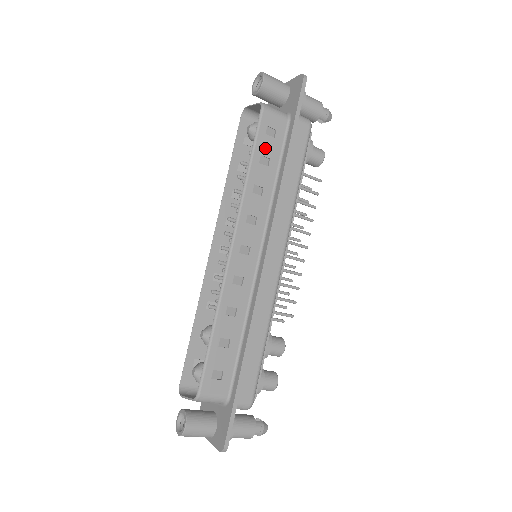
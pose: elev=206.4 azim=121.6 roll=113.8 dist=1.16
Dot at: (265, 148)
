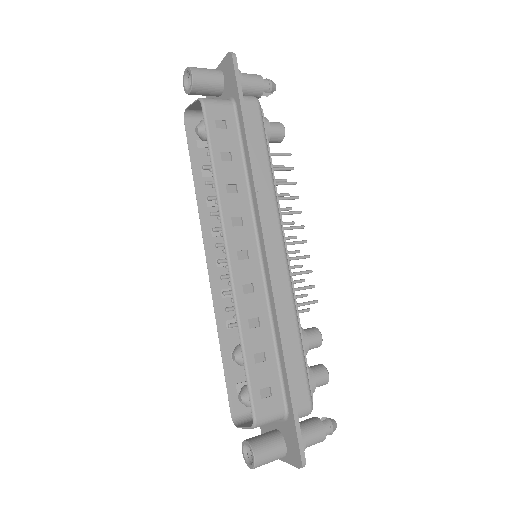
Dot at: (222, 143)
